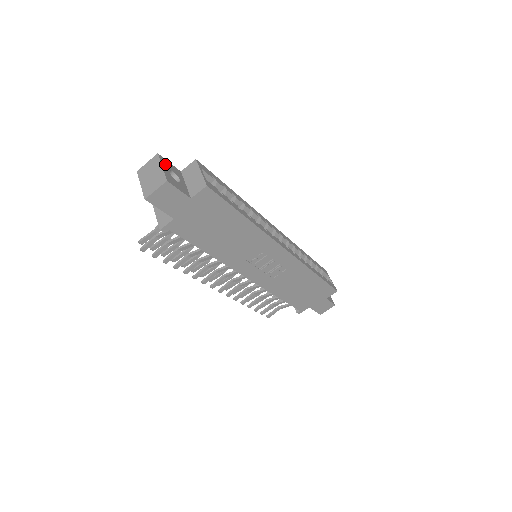
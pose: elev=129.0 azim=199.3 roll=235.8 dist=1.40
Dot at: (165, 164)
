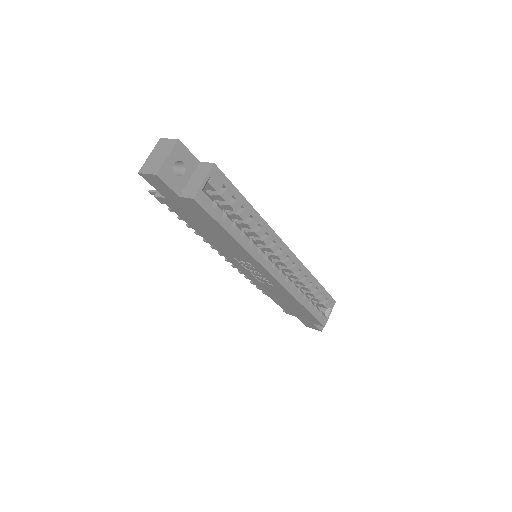
Dot at: (178, 153)
